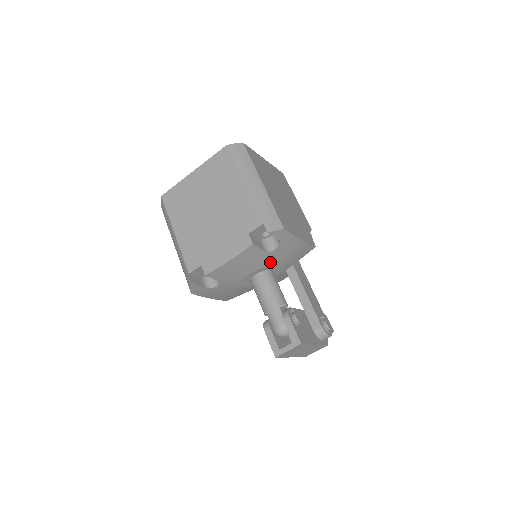
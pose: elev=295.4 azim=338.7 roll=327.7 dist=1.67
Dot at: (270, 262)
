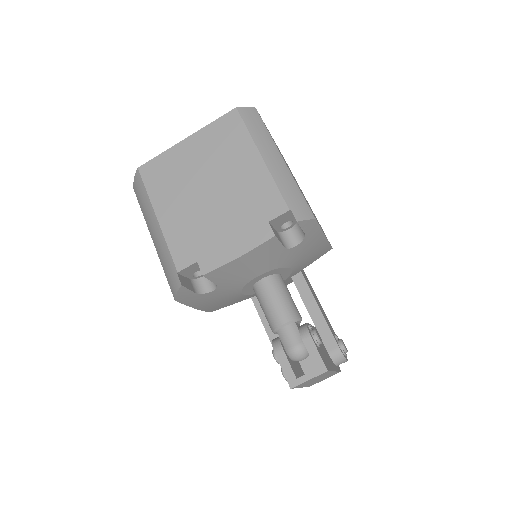
Dot at: (284, 263)
